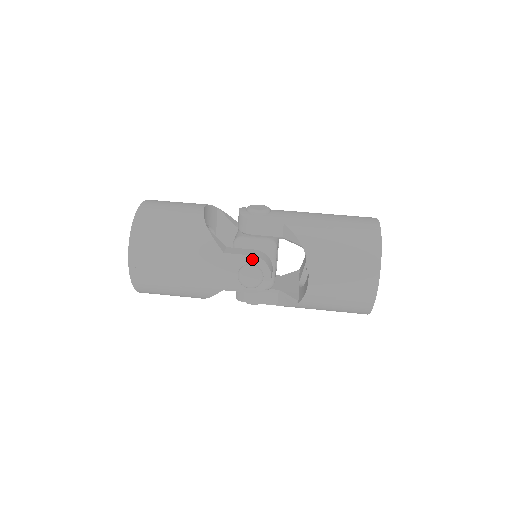
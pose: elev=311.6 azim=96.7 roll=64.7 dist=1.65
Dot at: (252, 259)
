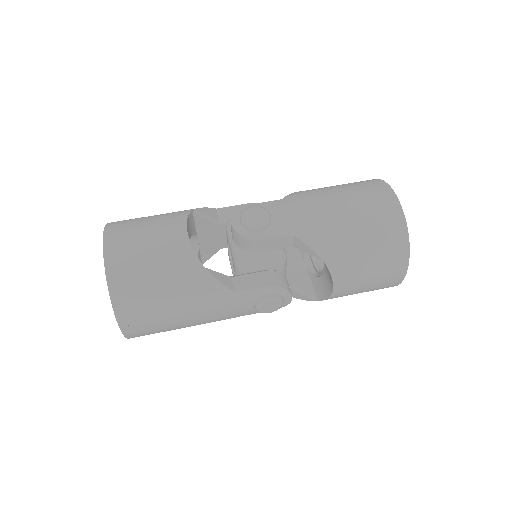
Dot at: (269, 289)
